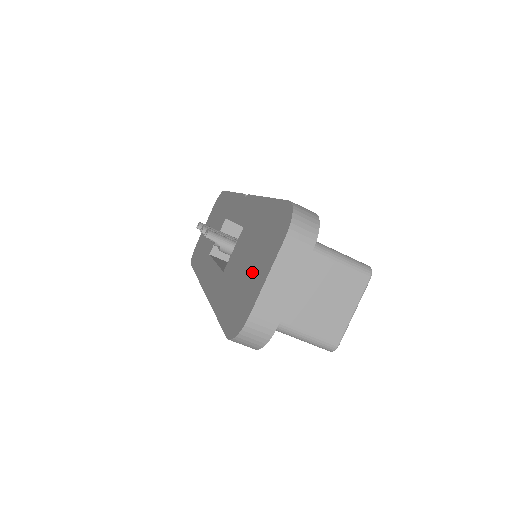
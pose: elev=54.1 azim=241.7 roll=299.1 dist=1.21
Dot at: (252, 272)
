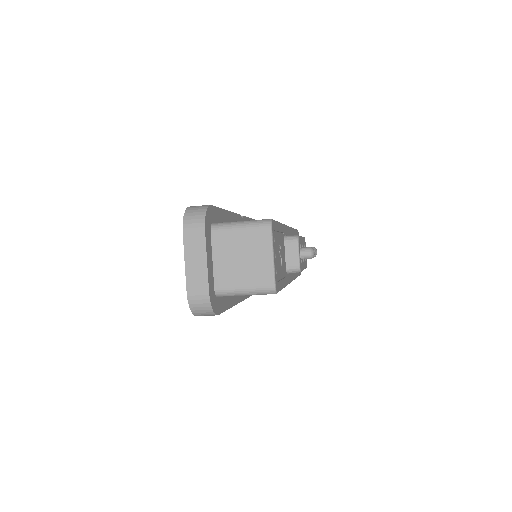
Dot at: occluded
